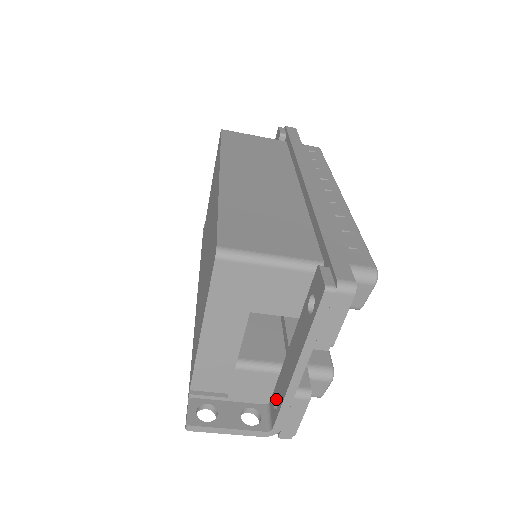
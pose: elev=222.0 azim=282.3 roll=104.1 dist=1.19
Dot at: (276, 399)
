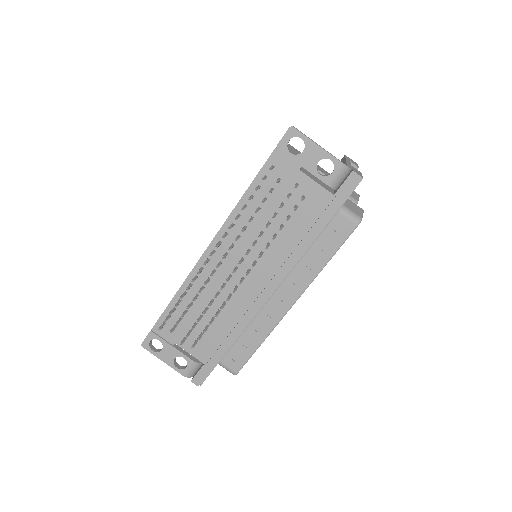
Dot at: occluded
